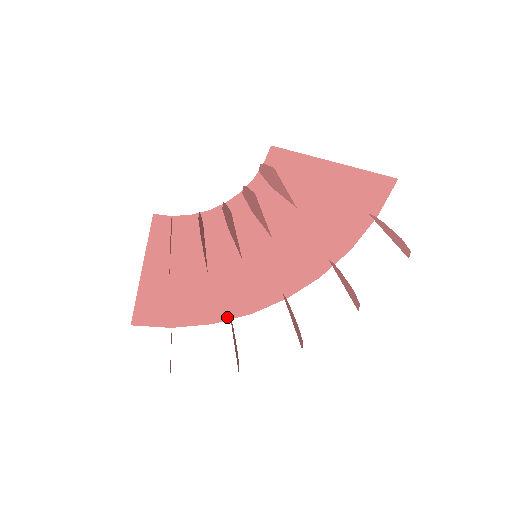
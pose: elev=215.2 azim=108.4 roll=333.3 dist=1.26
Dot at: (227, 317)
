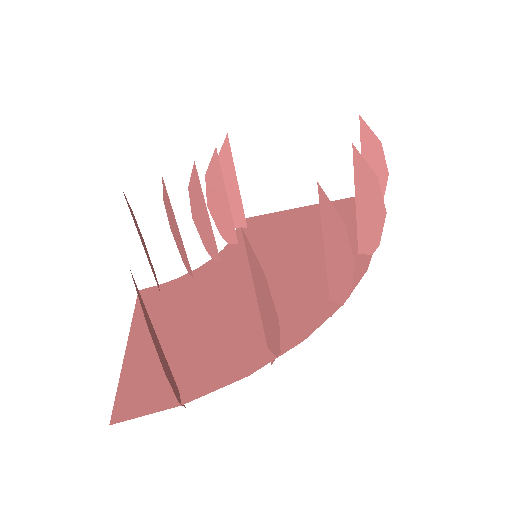
Dot at: (269, 358)
